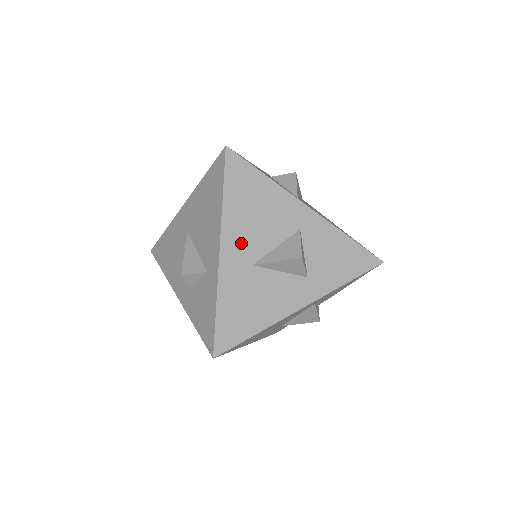
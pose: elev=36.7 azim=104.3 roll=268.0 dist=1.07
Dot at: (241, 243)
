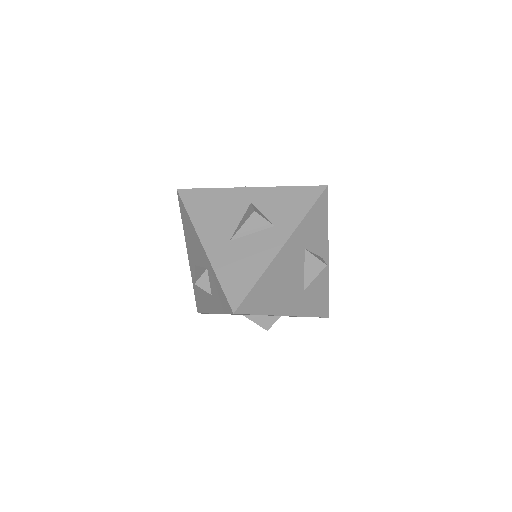
Dot at: (215, 233)
